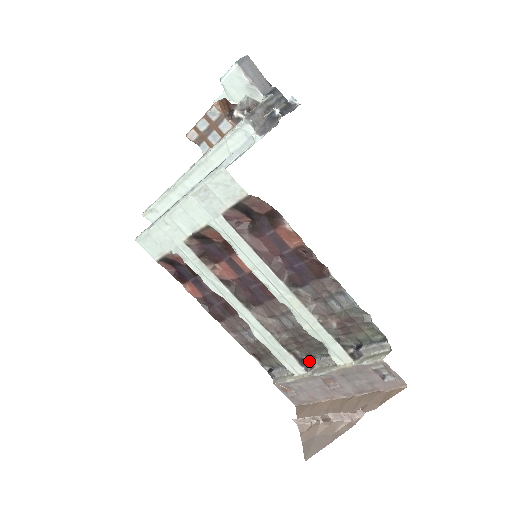
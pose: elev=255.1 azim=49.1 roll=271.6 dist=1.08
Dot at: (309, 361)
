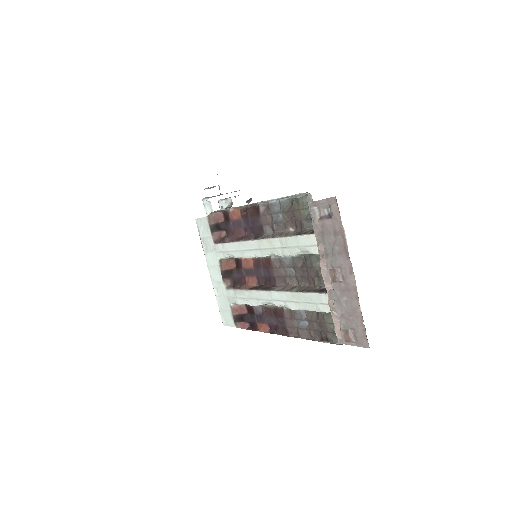
Dot at: occluded
